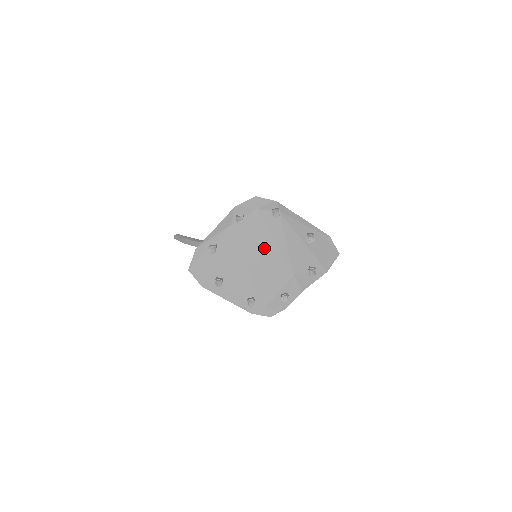
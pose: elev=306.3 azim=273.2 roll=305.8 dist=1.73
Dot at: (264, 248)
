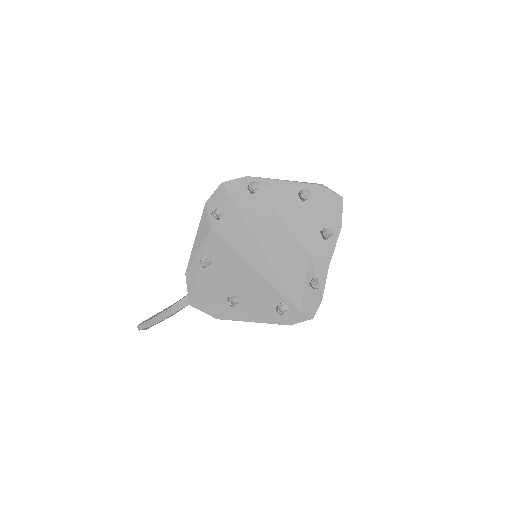
Dot at: (261, 237)
